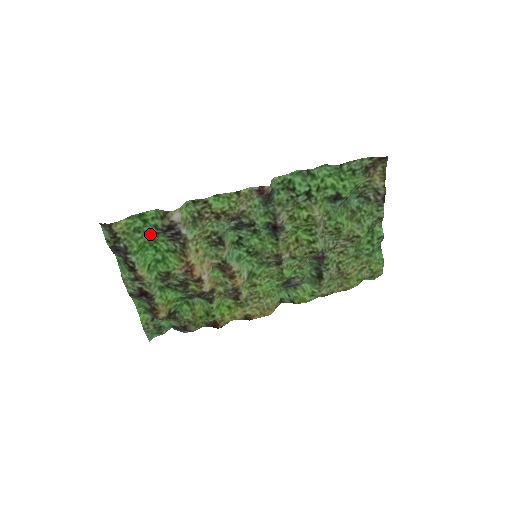
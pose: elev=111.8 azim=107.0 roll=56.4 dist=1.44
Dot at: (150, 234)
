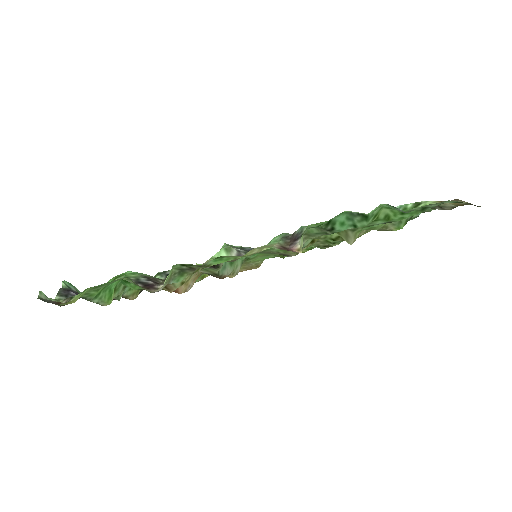
Dot at: occluded
